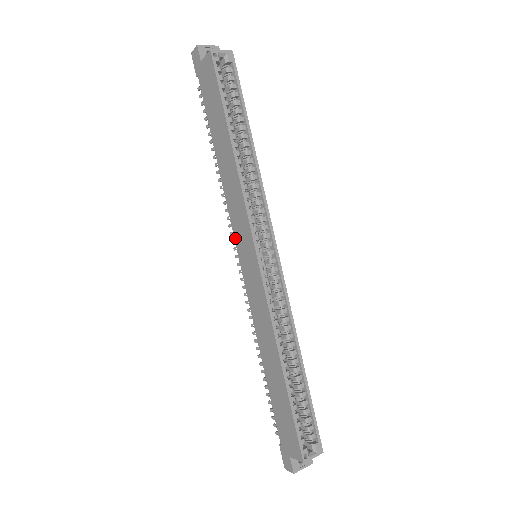
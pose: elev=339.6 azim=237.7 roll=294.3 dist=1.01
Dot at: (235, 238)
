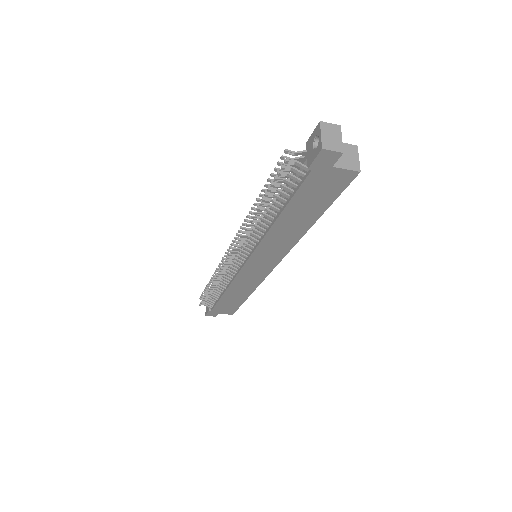
Dot at: (252, 257)
